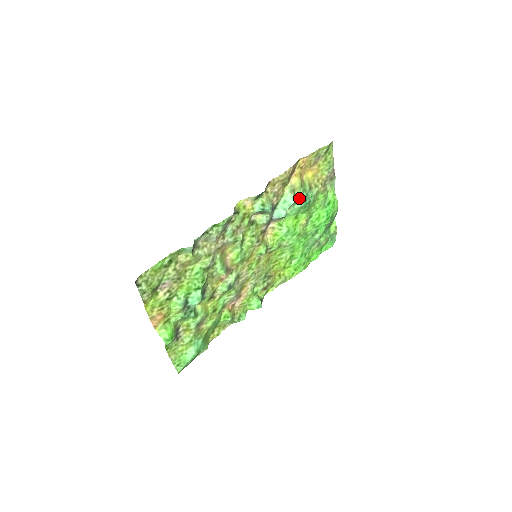
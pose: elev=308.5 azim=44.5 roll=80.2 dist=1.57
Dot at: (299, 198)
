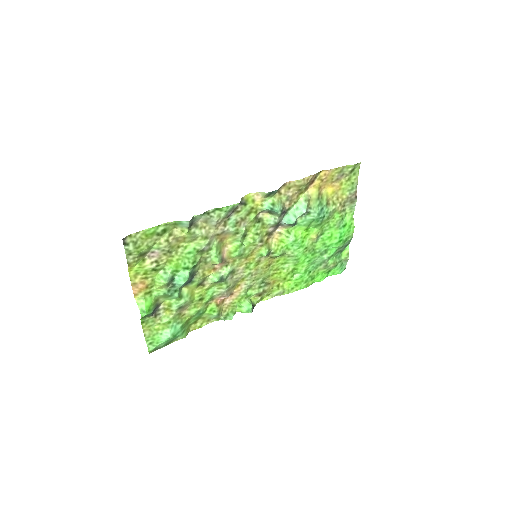
Dot at: (313, 210)
